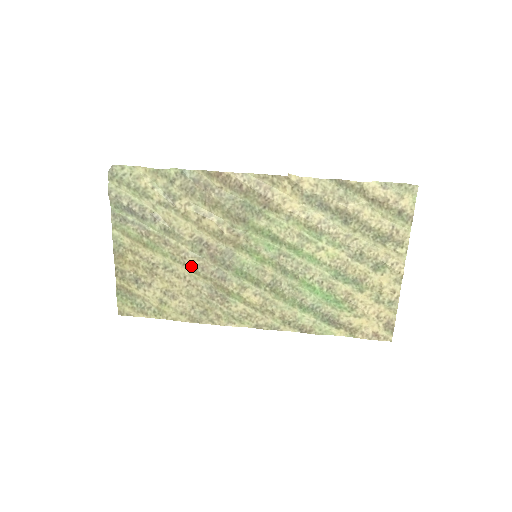
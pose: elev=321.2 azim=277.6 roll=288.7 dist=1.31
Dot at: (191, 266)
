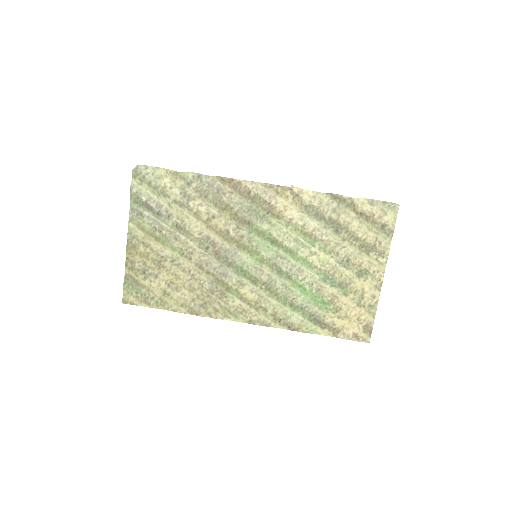
Dot at: (196, 261)
